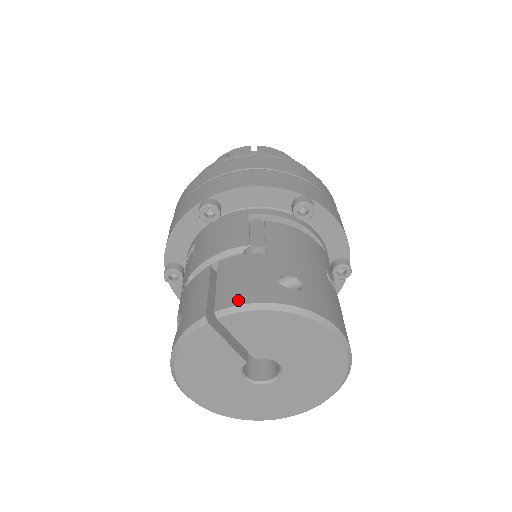
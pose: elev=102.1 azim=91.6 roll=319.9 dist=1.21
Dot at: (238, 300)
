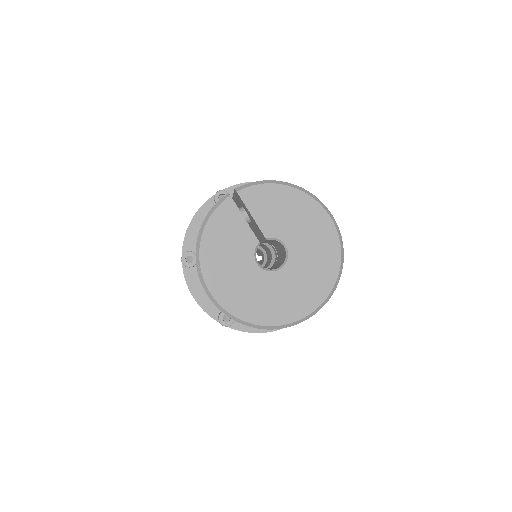
Dot at: (252, 183)
